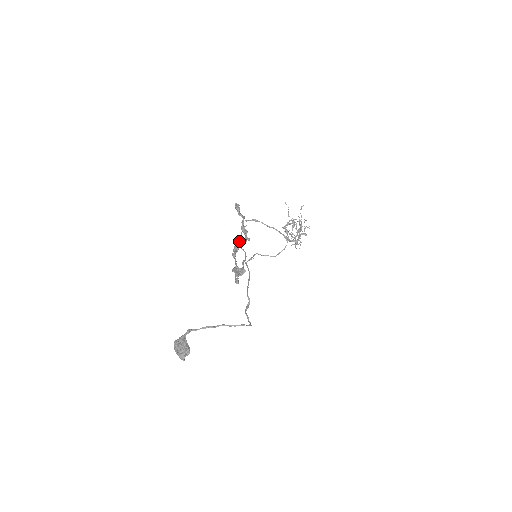
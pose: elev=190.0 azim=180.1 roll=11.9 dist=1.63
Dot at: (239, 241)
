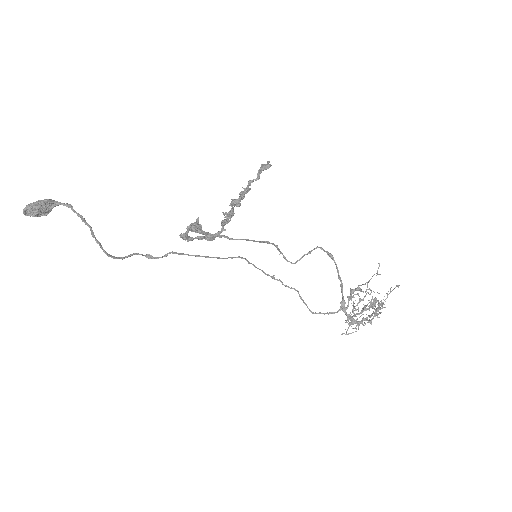
Dot at: occluded
